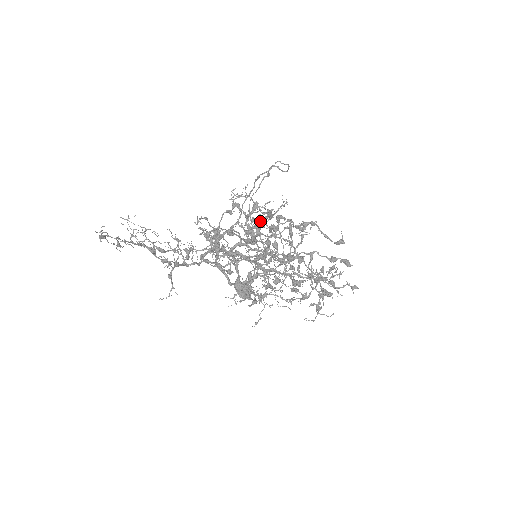
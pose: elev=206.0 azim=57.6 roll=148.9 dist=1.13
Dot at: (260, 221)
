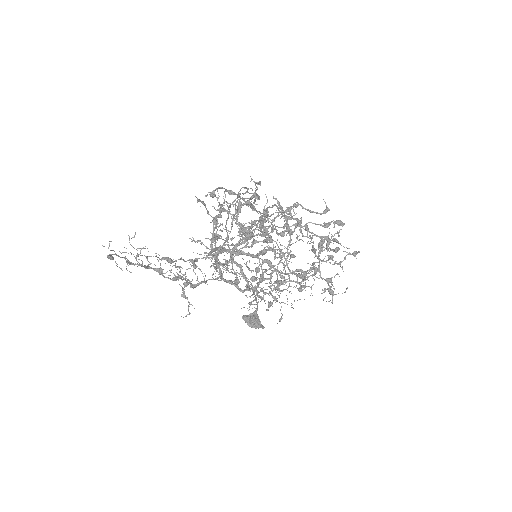
Dot at: occluded
